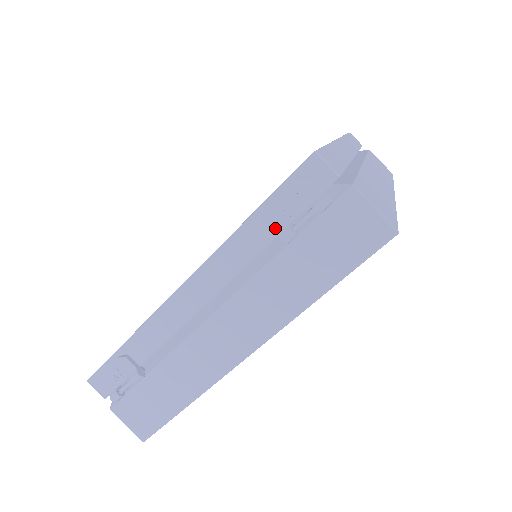
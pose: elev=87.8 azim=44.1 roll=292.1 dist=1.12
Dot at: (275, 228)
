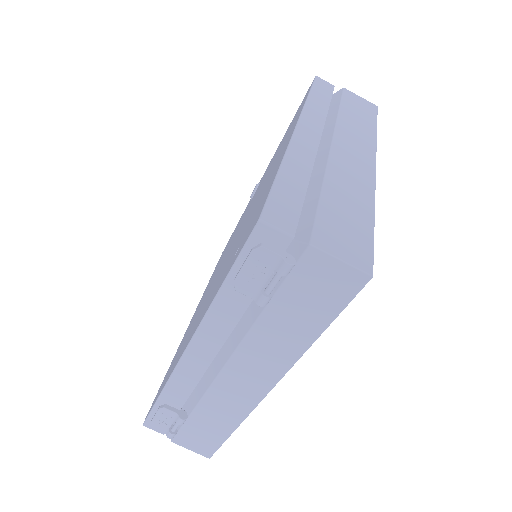
Dot at: (248, 295)
